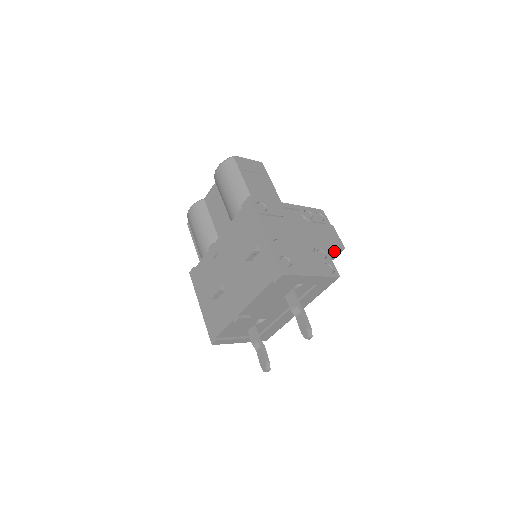
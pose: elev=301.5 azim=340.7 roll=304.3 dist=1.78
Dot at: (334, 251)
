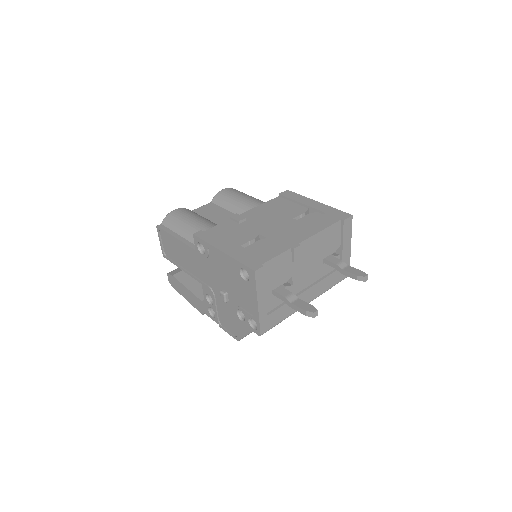
Dot at: occluded
